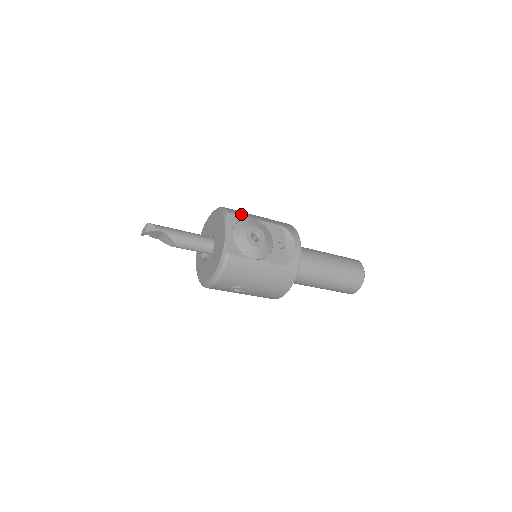
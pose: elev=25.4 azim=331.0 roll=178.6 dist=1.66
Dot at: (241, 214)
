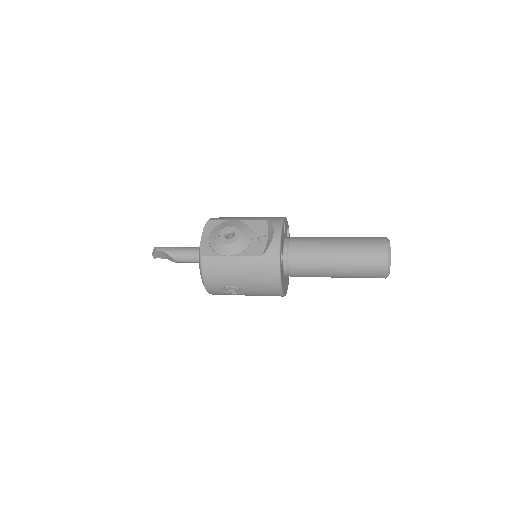
Dot at: (223, 219)
